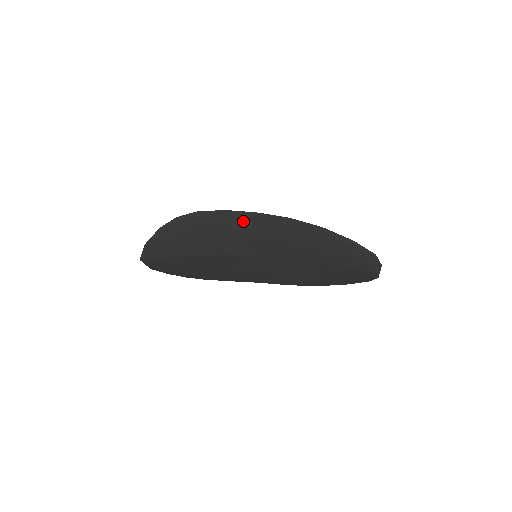
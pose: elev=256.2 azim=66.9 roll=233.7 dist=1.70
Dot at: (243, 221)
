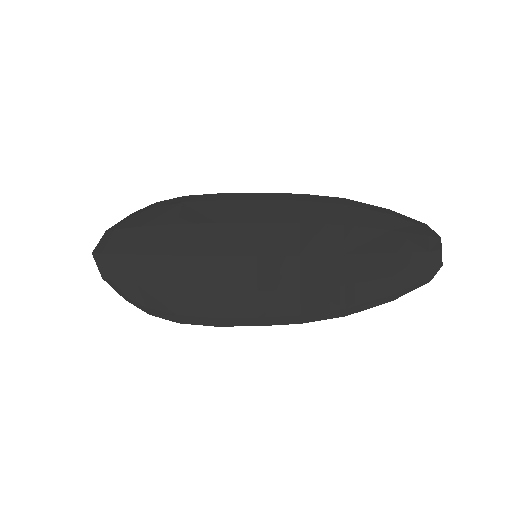
Dot at: (241, 205)
